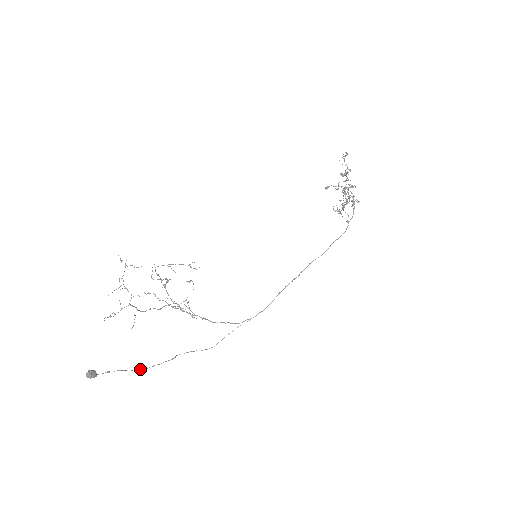
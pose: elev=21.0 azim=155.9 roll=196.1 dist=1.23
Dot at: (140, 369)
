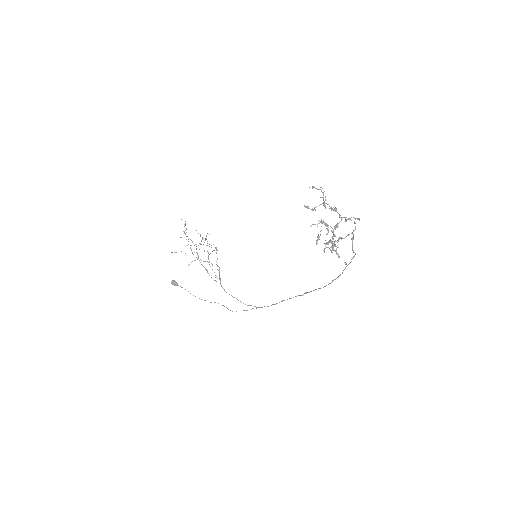
Dot at: occluded
